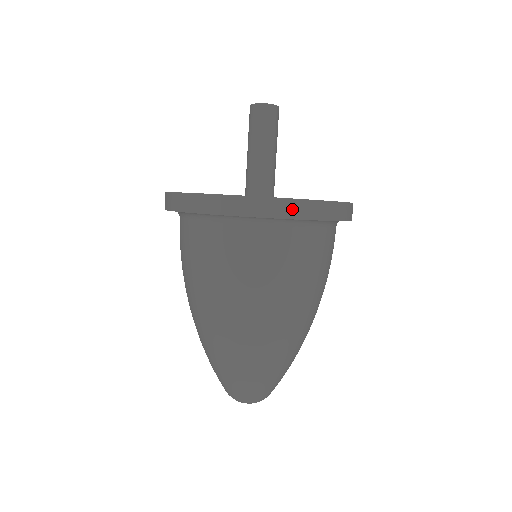
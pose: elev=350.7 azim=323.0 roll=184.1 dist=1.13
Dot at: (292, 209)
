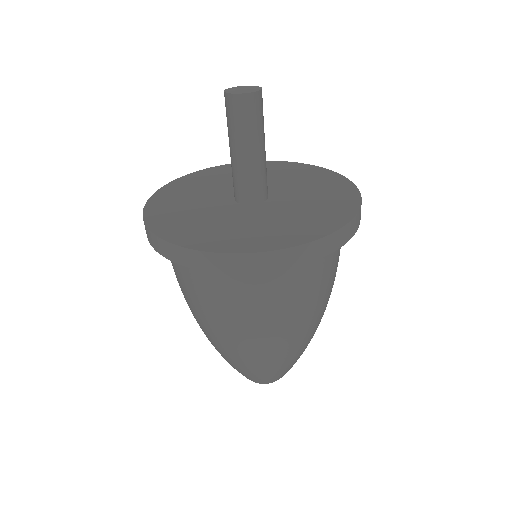
Dot at: (358, 221)
